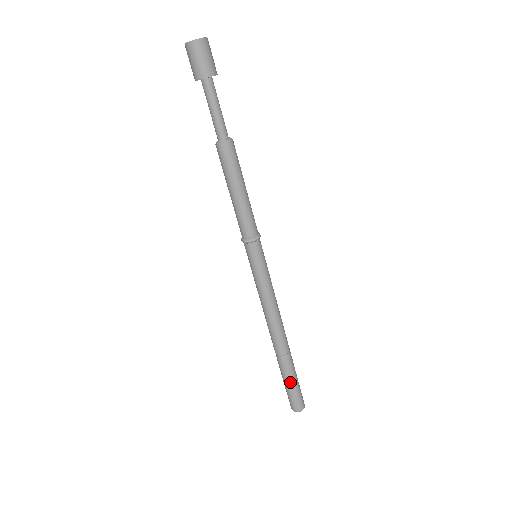
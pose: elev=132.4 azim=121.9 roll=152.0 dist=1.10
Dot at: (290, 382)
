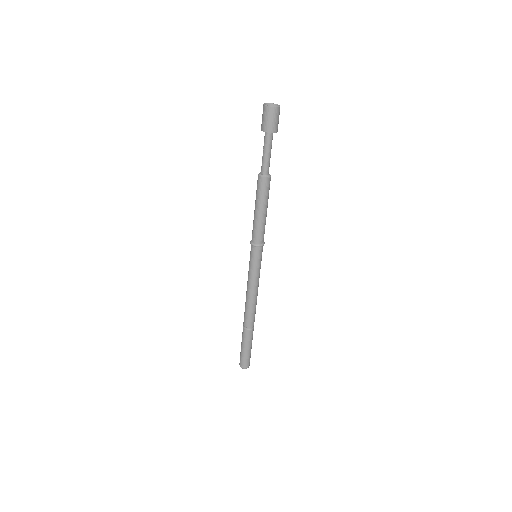
Dot at: (245, 347)
